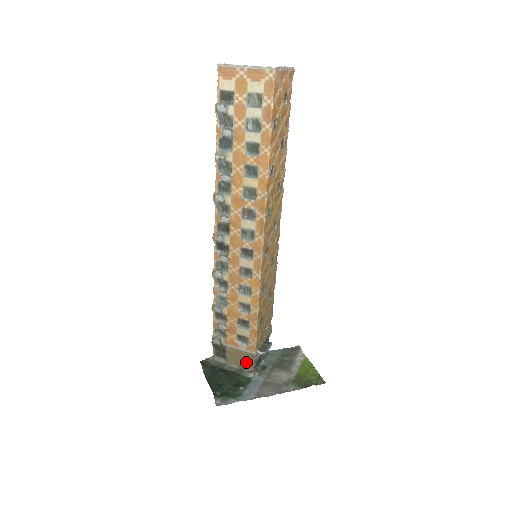
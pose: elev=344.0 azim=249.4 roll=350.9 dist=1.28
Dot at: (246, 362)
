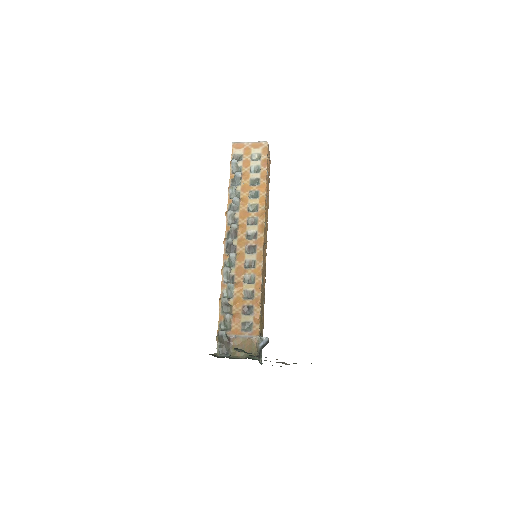
Dot at: (250, 349)
